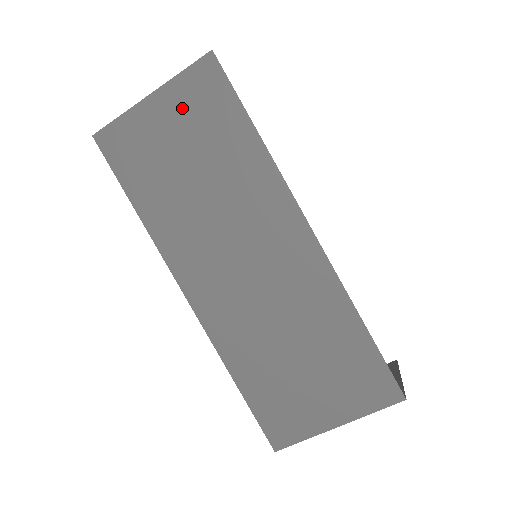
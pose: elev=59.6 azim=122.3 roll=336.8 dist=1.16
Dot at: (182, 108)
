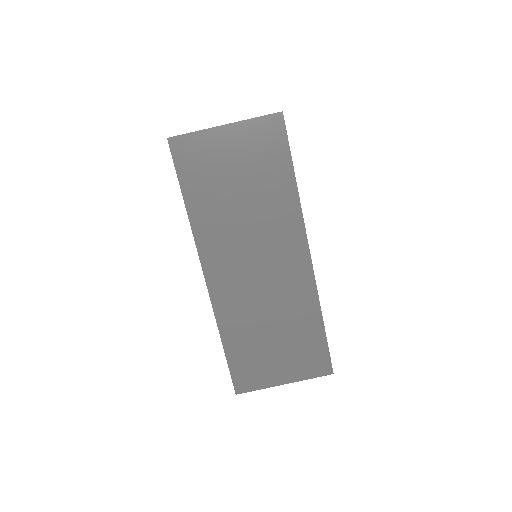
Dot at: (247, 143)
